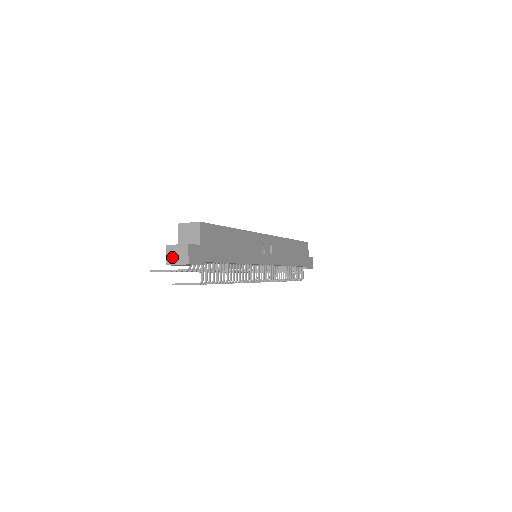
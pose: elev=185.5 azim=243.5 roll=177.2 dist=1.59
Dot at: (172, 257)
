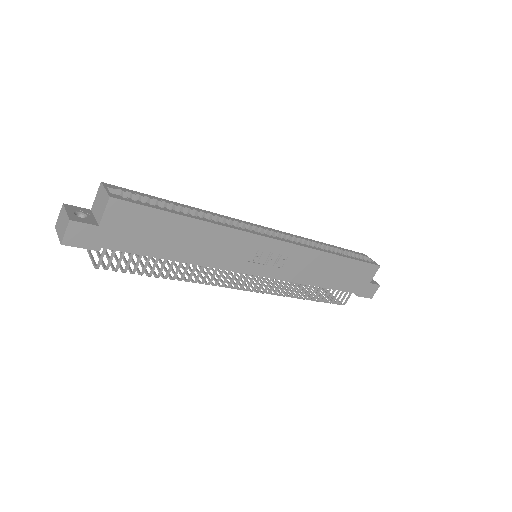
Dot at: (59, 222)
